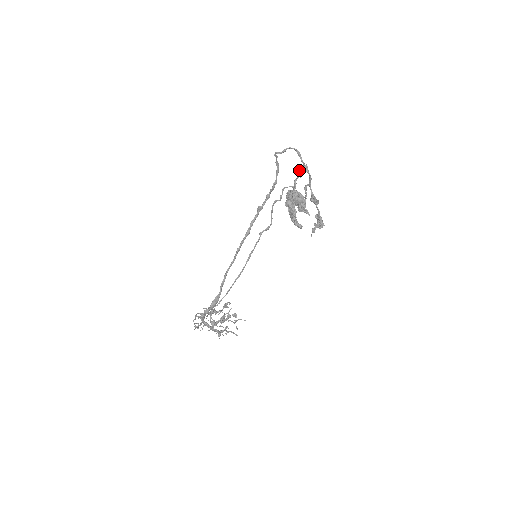
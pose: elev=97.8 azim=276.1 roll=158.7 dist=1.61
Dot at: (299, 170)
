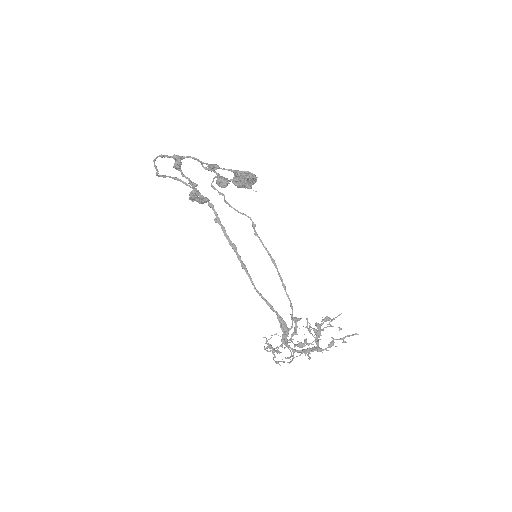
Dot at: (174, 165)
